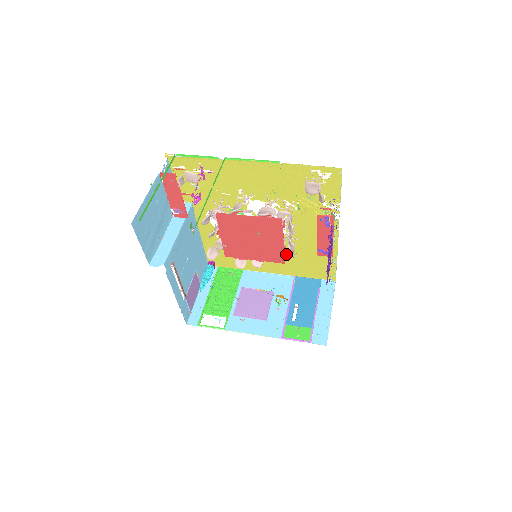
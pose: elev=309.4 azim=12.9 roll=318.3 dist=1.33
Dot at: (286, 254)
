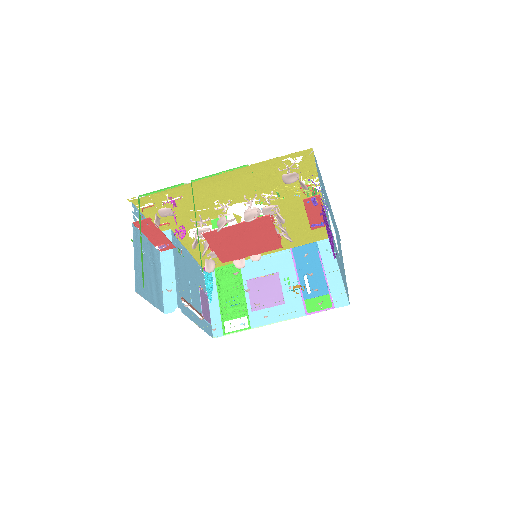
Dot at: occluded
